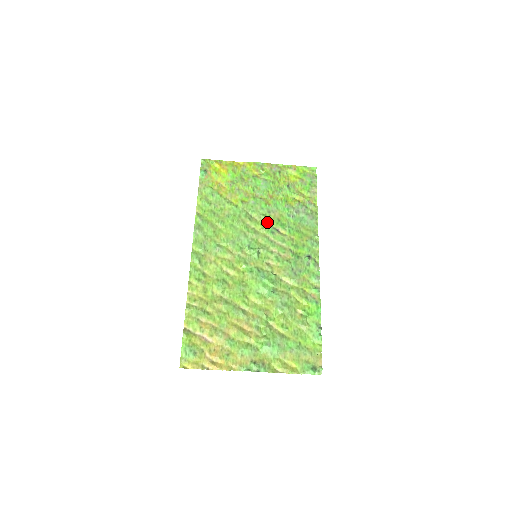
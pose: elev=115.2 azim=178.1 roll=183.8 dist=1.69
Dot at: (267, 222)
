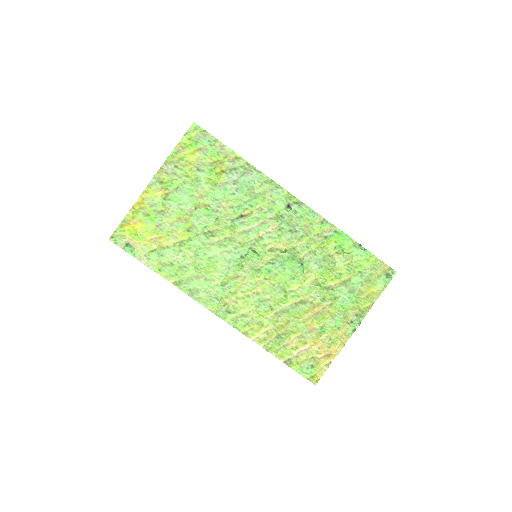
Dot at: (227, 221)
